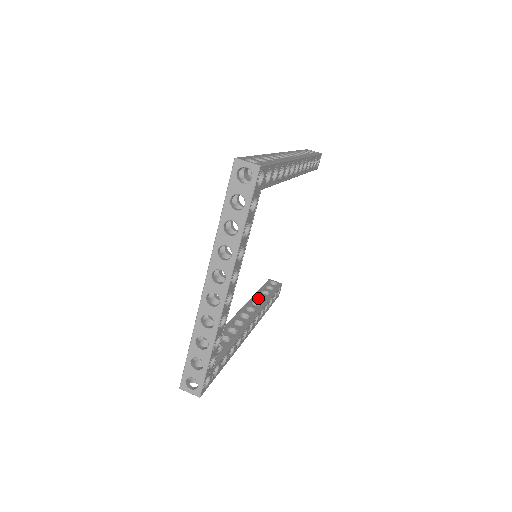
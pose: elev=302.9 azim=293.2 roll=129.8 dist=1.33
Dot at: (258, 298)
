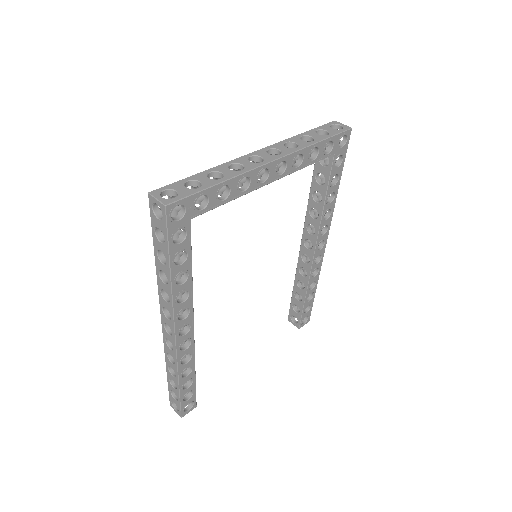
Dot at: occluded
